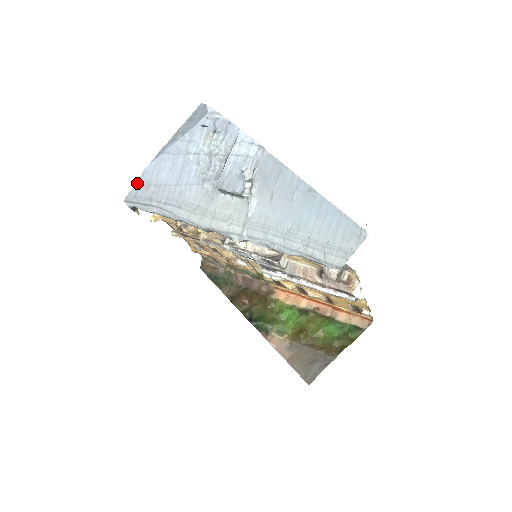
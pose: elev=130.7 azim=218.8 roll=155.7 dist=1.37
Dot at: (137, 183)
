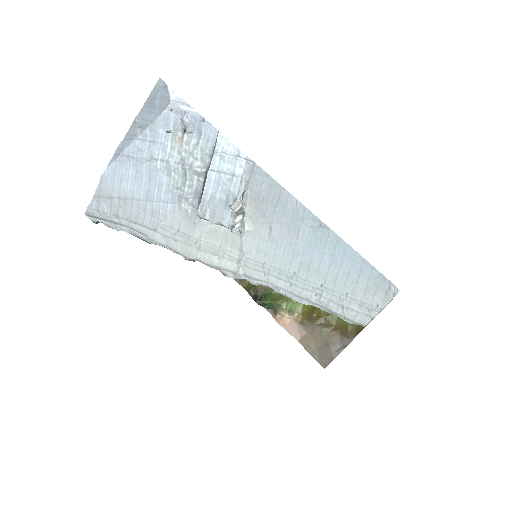
Dot at: (96, 193)
